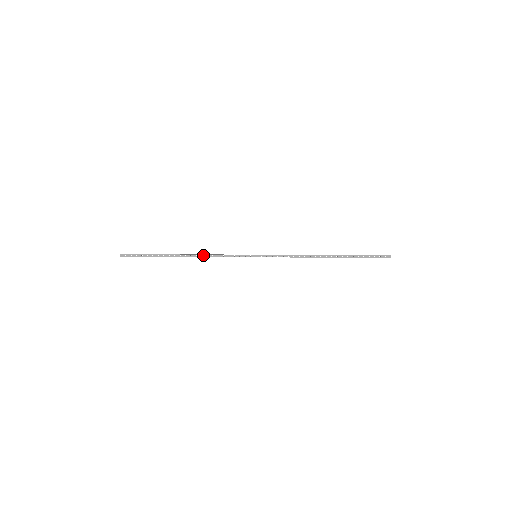
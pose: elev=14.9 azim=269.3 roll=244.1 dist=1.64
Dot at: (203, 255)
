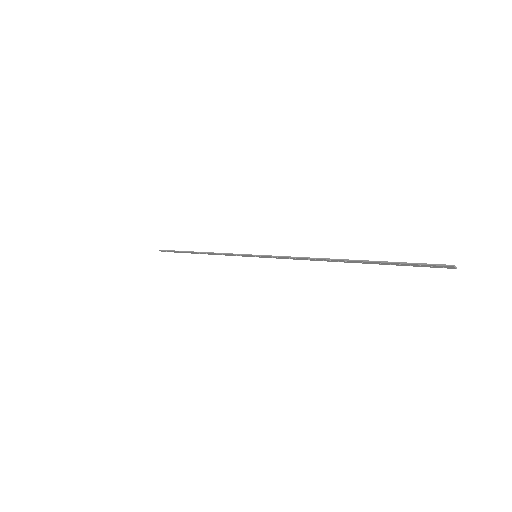
Dot at: (211, 253)
